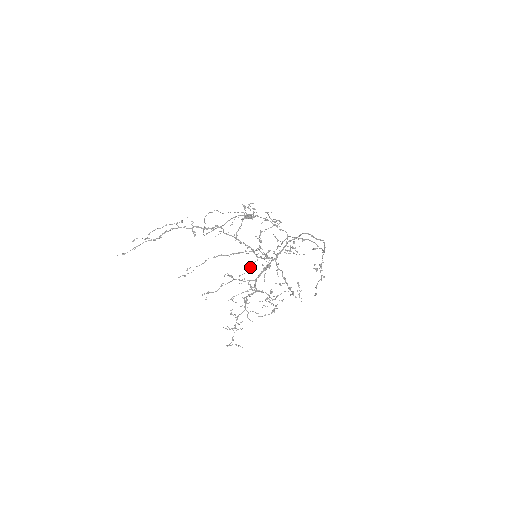
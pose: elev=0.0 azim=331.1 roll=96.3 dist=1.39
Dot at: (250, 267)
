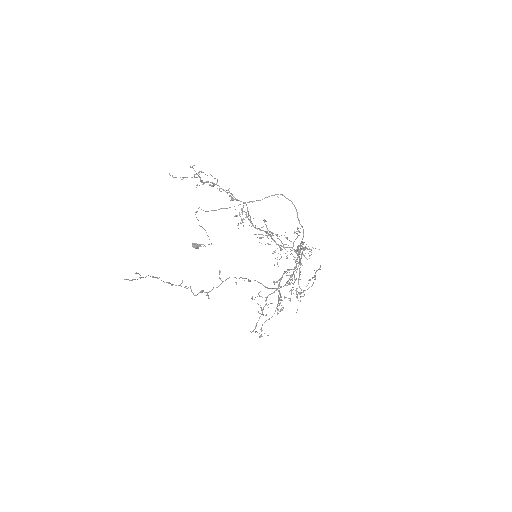
Dot at: occluded
